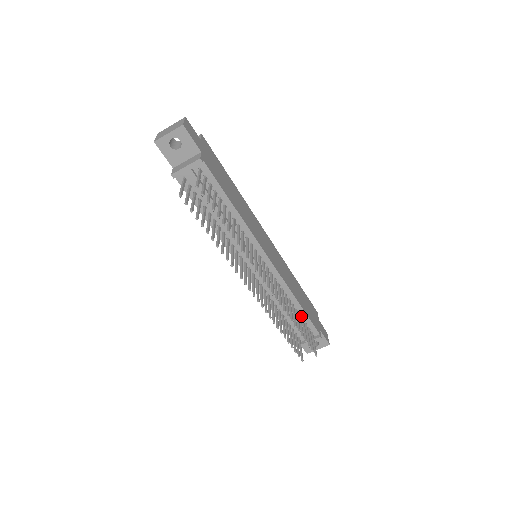
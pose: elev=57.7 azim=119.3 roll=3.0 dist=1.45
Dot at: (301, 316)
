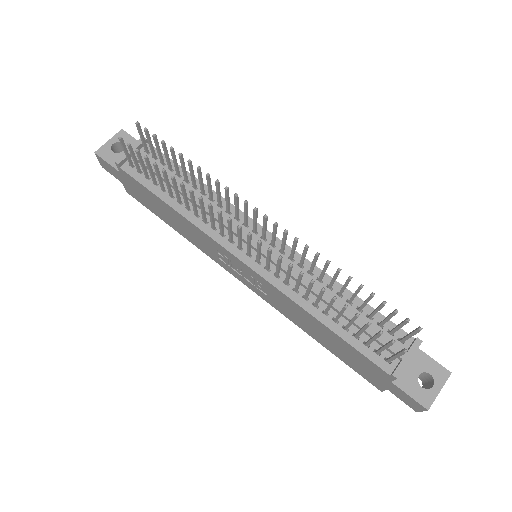
Dot at: (364, 312)
